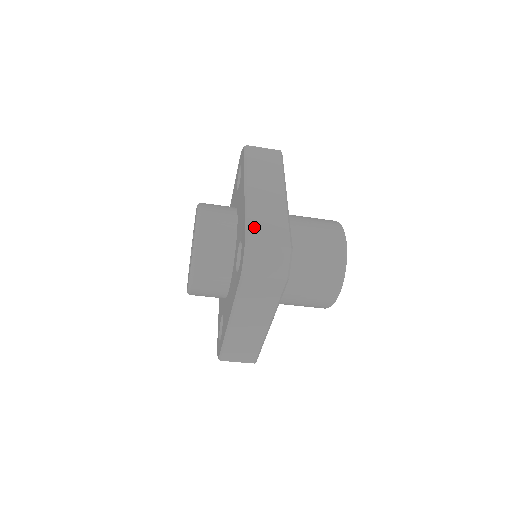
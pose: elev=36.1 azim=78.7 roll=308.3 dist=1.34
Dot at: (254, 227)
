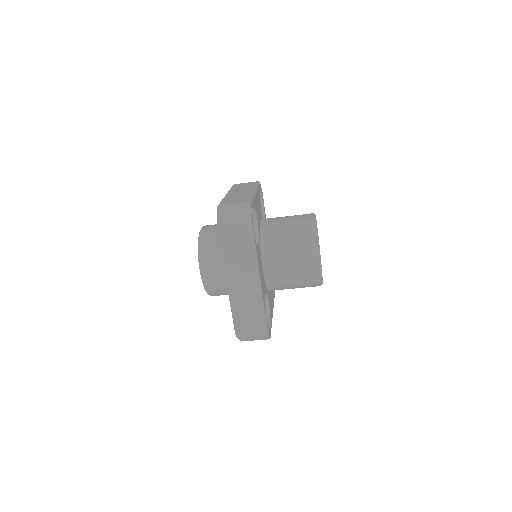
Dot at: (225, 201)
